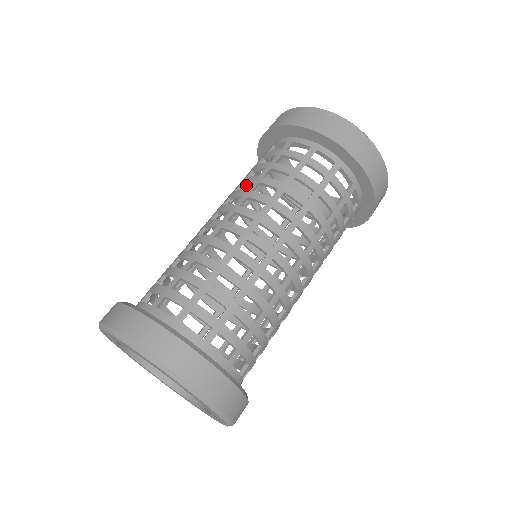
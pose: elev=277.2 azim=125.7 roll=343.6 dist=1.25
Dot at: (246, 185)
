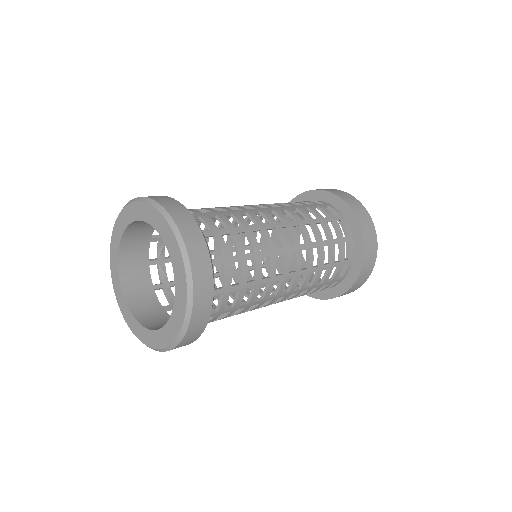
Dot at: occluded
